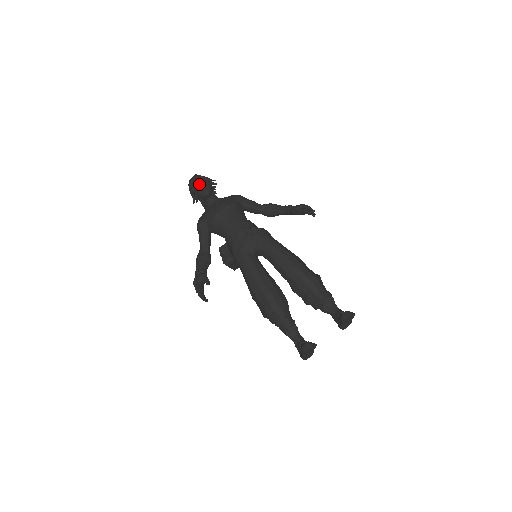
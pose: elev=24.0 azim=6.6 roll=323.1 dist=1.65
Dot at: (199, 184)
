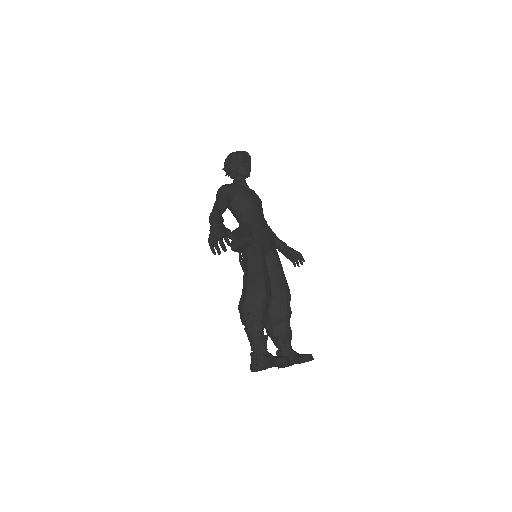
Dot at: occluded
